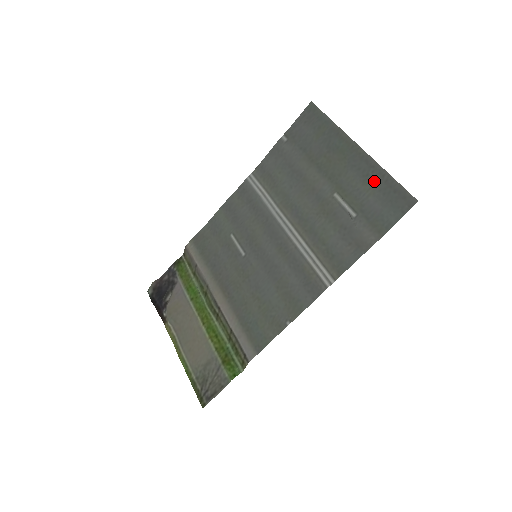
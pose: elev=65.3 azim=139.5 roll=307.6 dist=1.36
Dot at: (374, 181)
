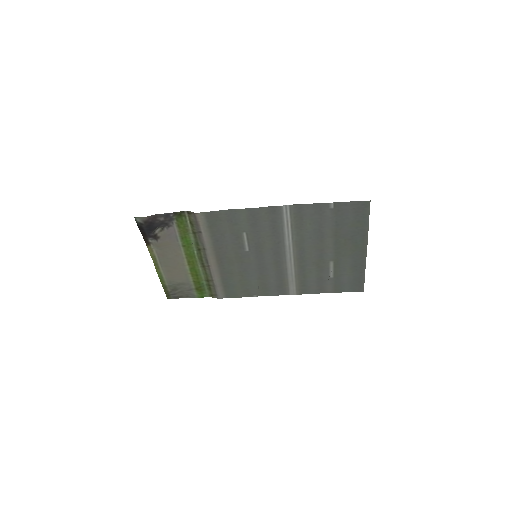
Dot at: (356, 271)
